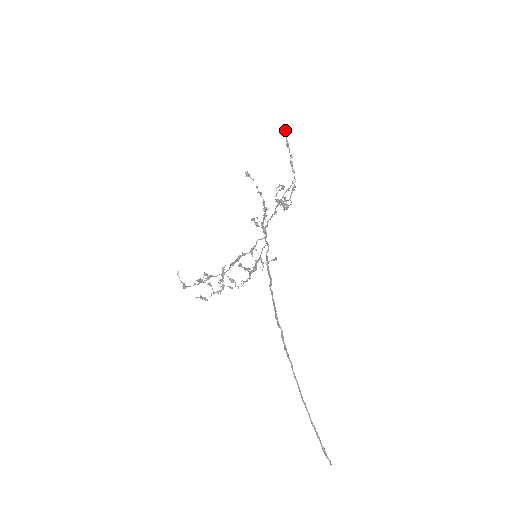
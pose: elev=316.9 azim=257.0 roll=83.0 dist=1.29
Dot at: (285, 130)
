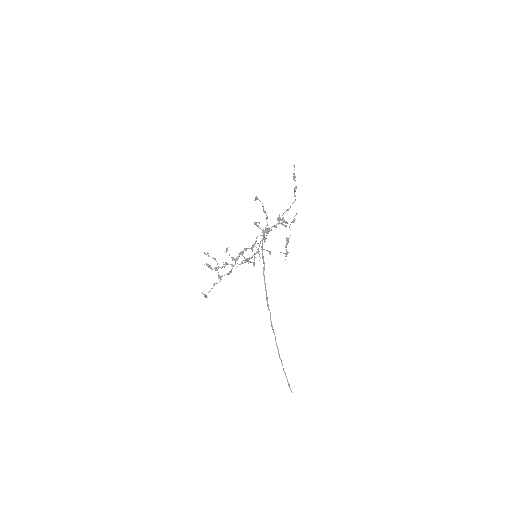
Dot at: (294, 165)
